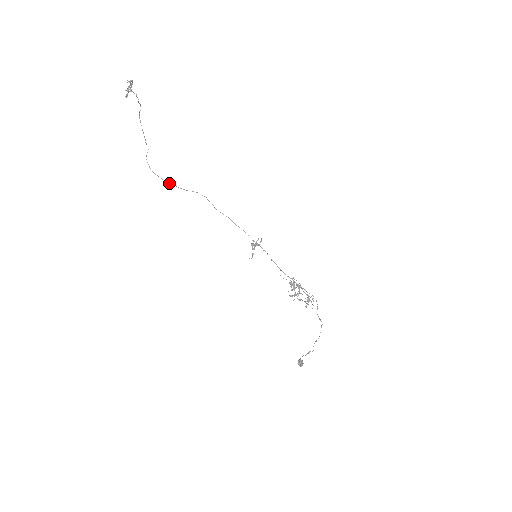
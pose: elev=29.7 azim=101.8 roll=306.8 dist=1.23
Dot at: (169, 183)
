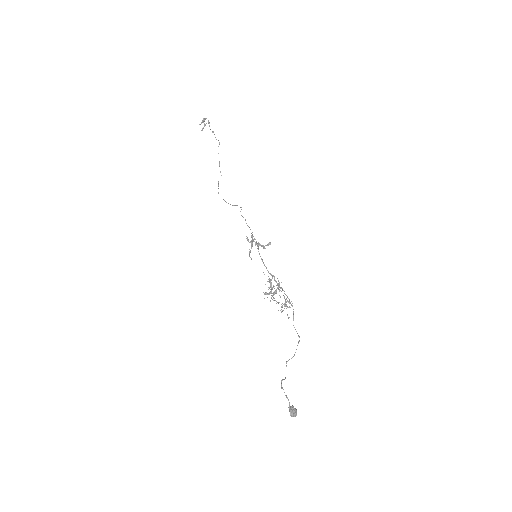
Dot at: occluded
